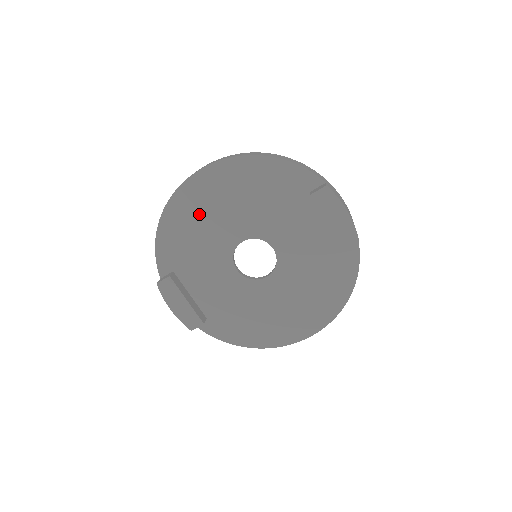
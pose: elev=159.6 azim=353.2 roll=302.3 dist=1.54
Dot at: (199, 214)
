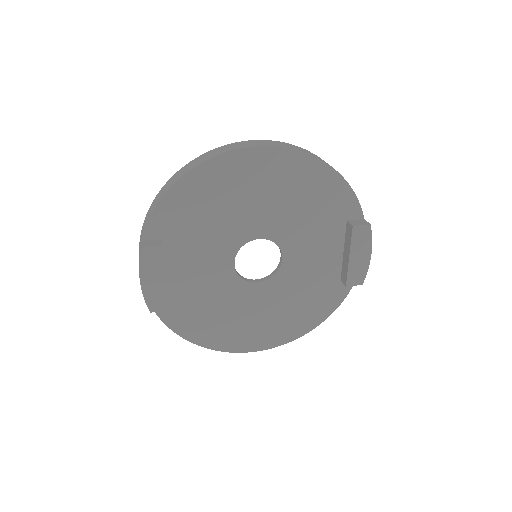
Dot at: (232, 191)
